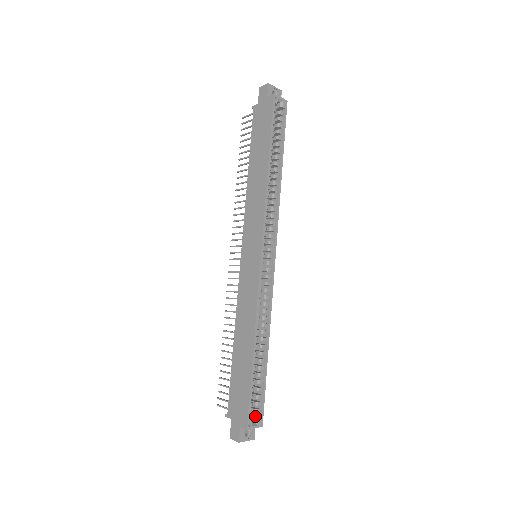
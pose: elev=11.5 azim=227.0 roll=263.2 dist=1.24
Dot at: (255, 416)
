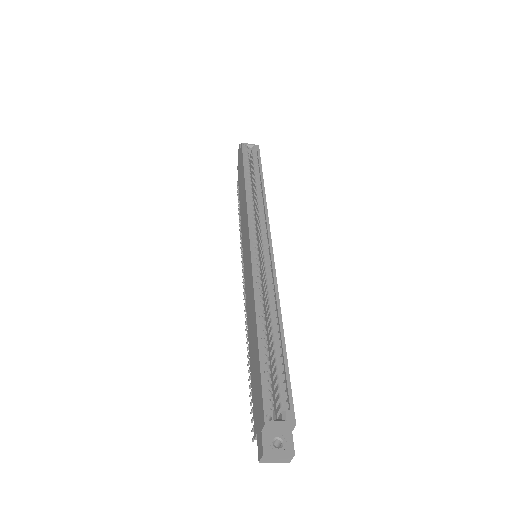
Dot at: (282, 413)
